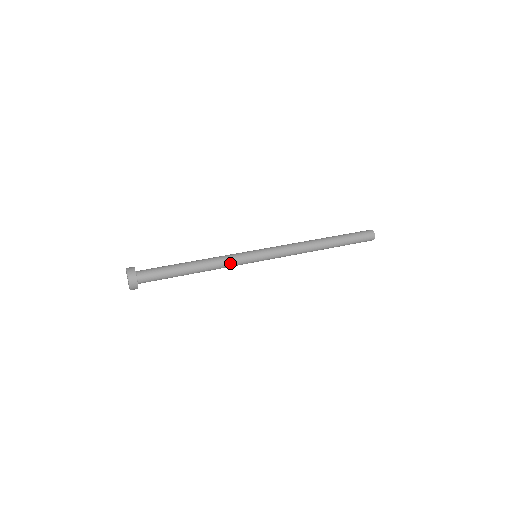
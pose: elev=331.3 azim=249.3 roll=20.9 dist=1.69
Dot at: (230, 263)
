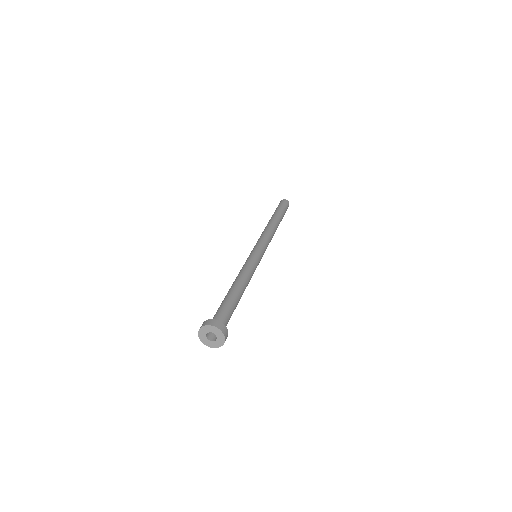
Dot at: (254, 271)
